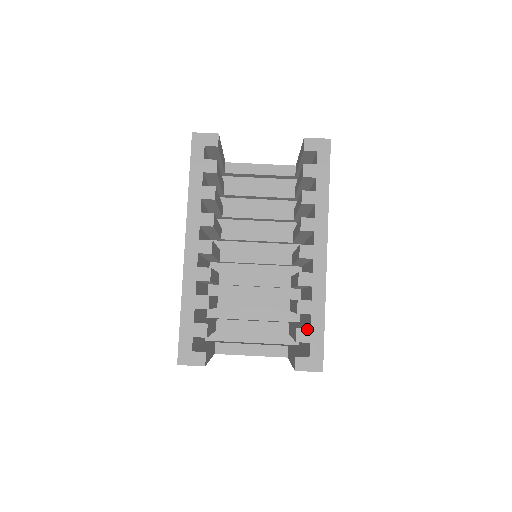
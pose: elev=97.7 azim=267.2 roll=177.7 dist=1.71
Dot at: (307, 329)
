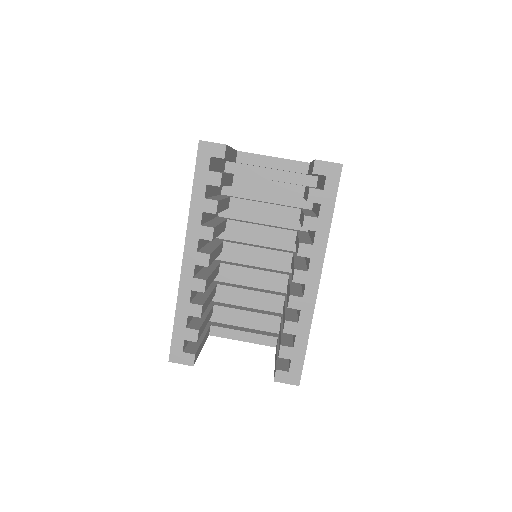
Dot at: (290, 347)
